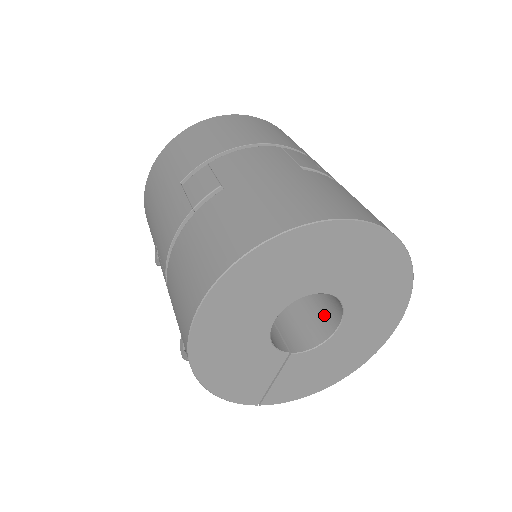
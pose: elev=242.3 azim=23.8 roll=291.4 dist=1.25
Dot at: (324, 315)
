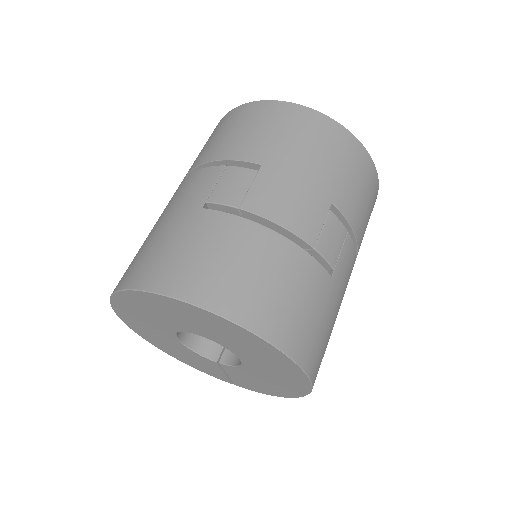
Dot at: occluded
